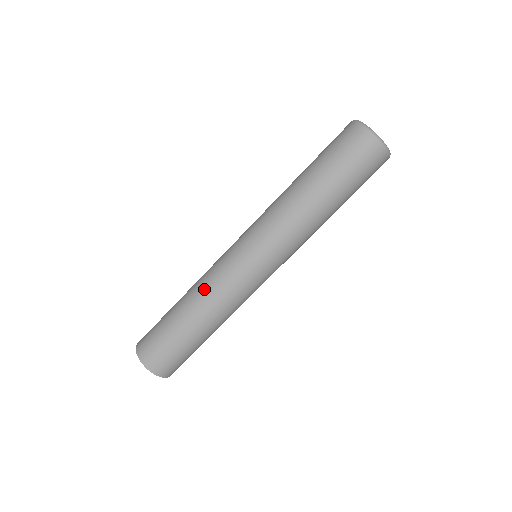
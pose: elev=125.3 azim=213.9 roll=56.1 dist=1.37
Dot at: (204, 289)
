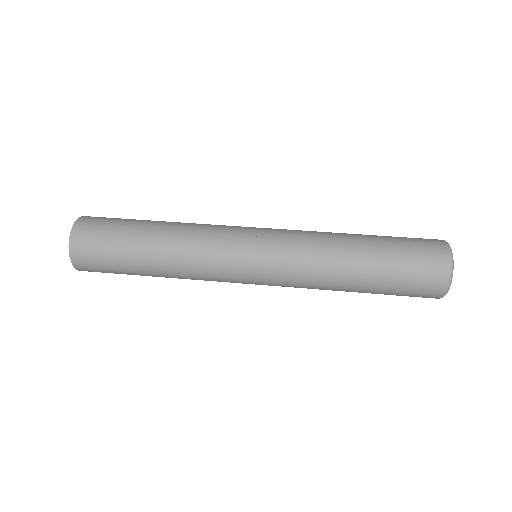
Dot at: (195, 223)
